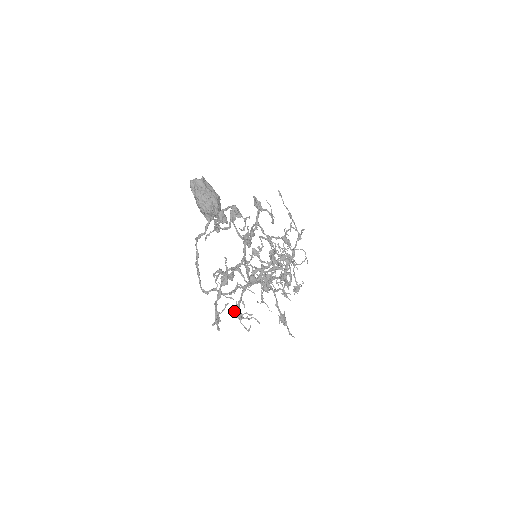
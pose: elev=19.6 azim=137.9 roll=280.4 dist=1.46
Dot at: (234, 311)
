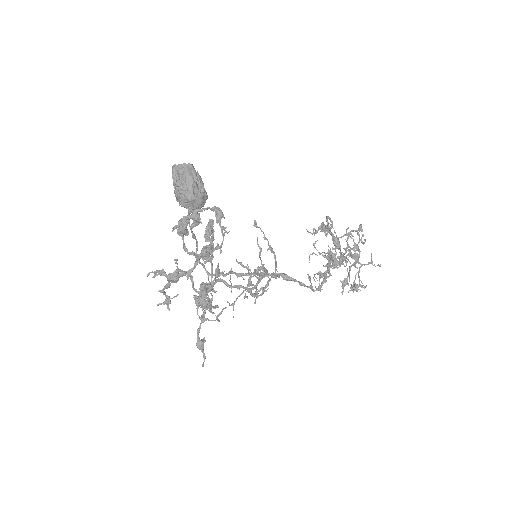
Dot at: (195, 299)
